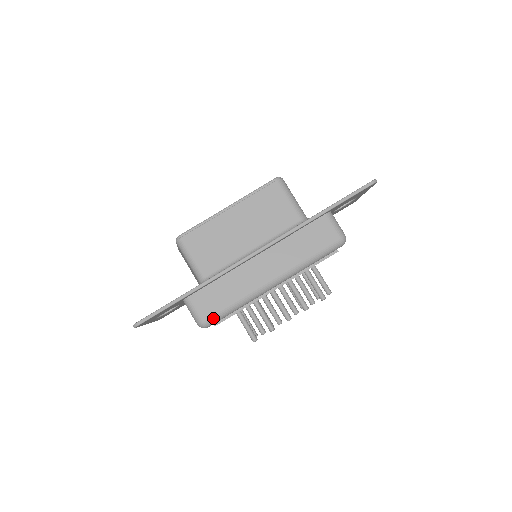
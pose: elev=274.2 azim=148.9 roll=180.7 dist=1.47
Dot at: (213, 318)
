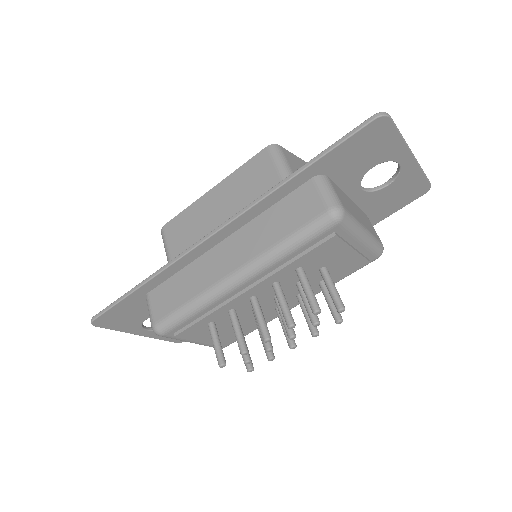
Dot at: (165, 322)
